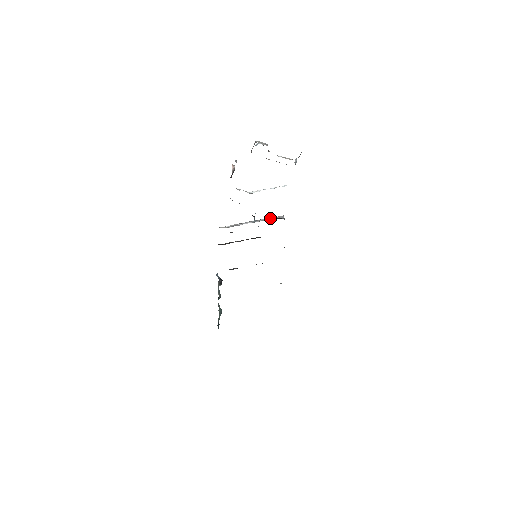
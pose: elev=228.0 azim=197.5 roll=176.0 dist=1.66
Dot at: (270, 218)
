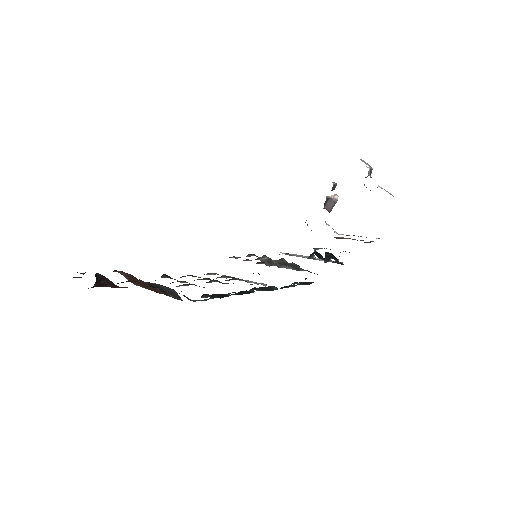
Dot at: (331, 260)
